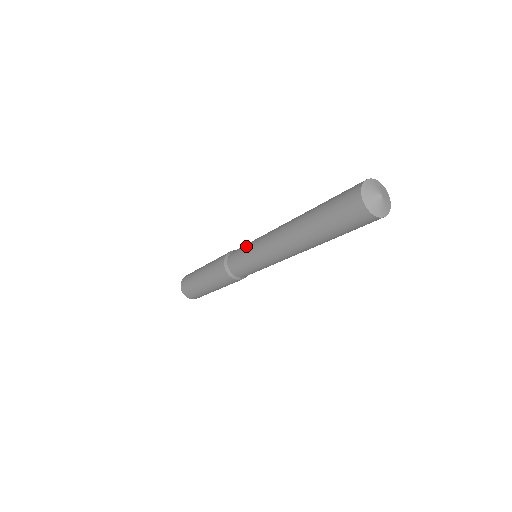
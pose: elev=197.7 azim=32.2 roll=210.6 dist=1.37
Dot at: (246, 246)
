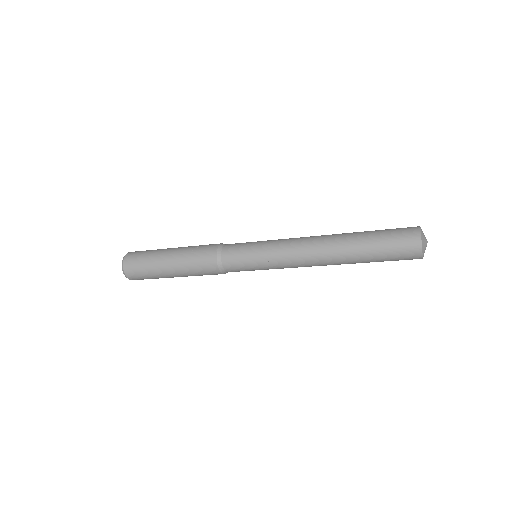
Dot at: (254, 251)
